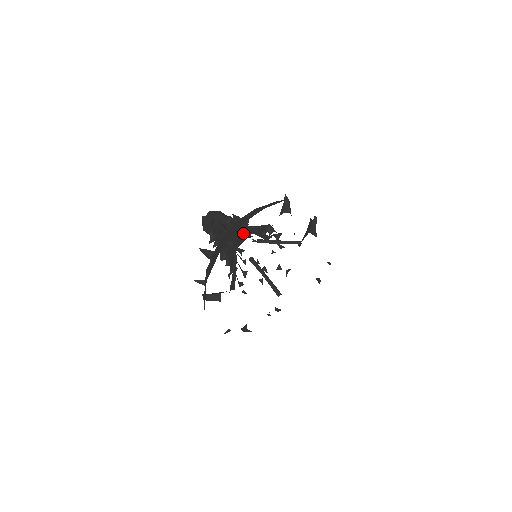
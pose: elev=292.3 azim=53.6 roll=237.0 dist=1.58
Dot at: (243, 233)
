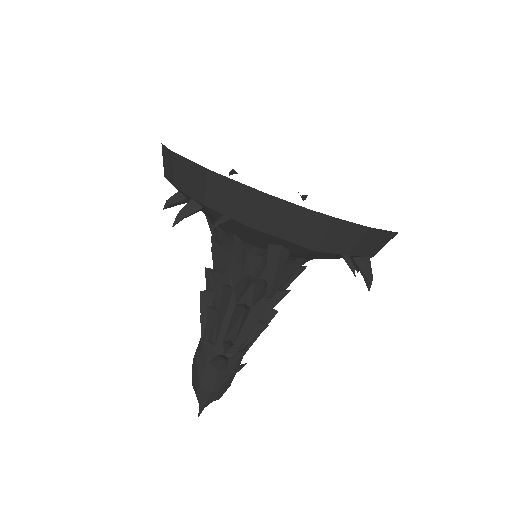
Dot at: occluded
